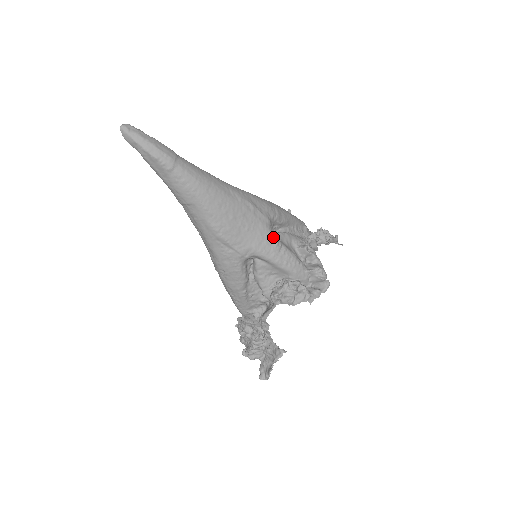
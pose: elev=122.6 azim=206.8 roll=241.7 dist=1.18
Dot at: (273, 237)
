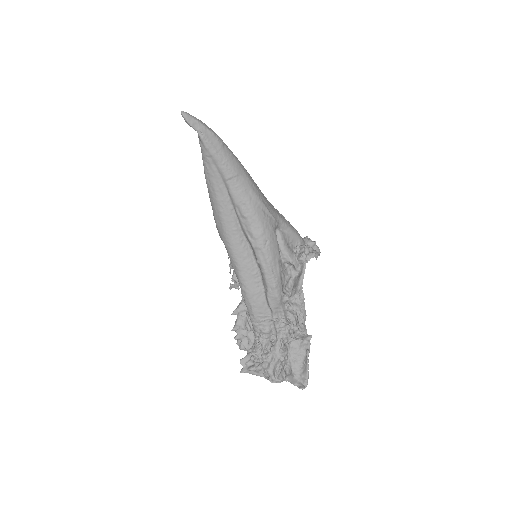
Dot at: occluded
